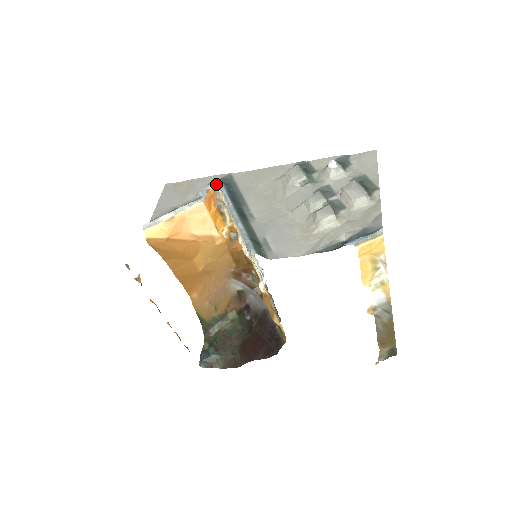
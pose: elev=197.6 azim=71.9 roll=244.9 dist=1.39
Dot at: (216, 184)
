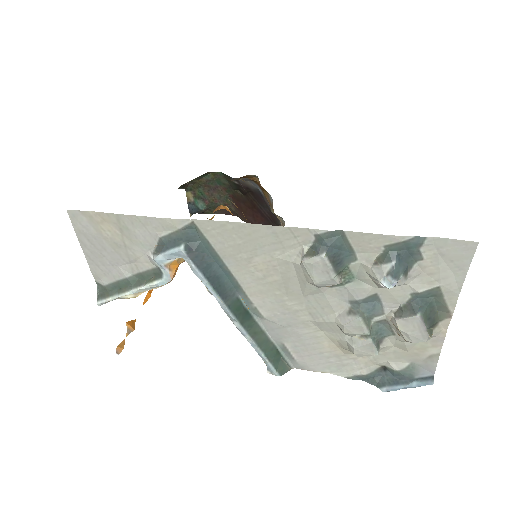
Dot at: (178, 257)
